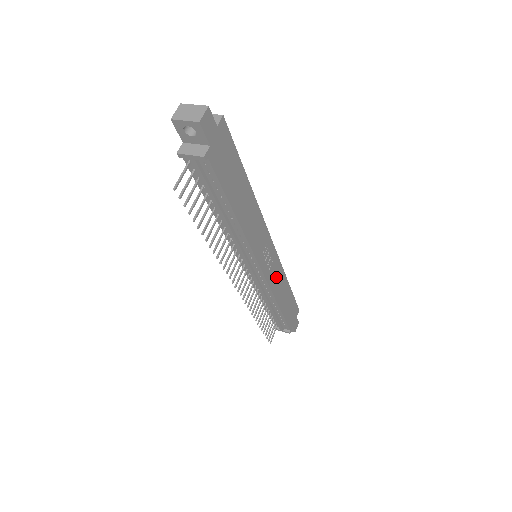
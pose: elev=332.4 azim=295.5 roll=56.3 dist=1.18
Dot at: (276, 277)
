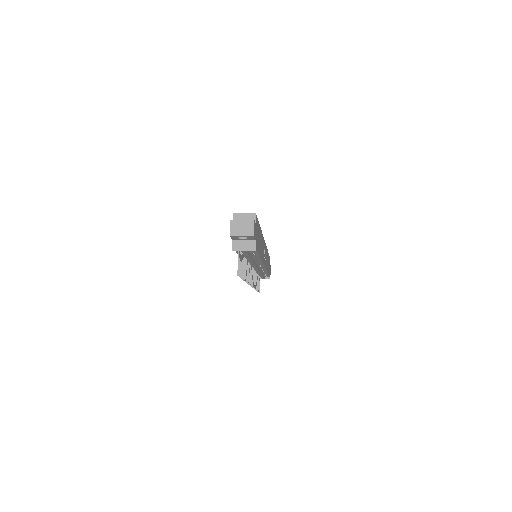
Dot at: (266, 259)
